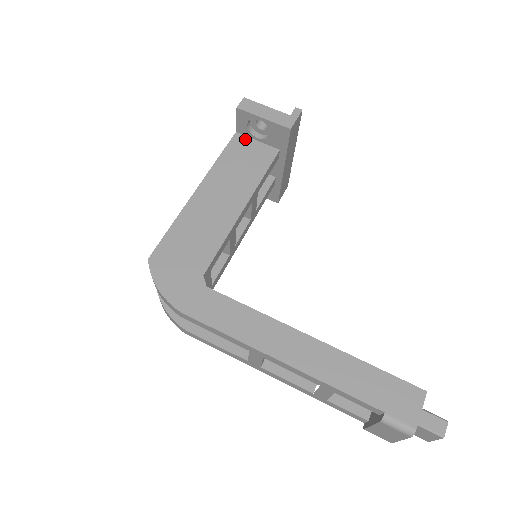
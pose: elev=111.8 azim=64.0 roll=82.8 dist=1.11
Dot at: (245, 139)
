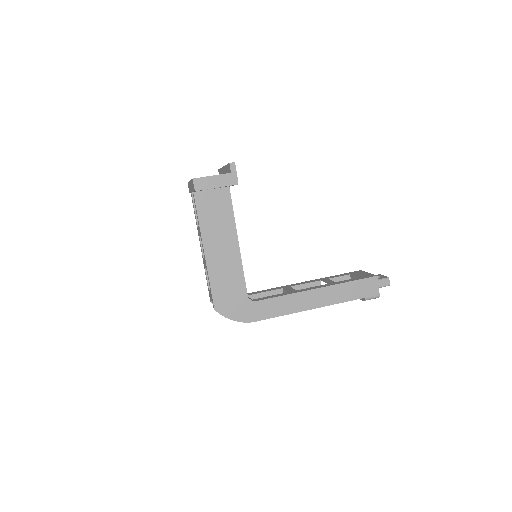
Dot at: (203, 194)
